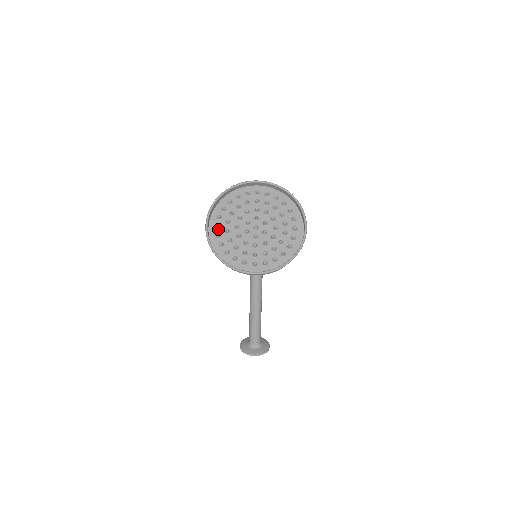
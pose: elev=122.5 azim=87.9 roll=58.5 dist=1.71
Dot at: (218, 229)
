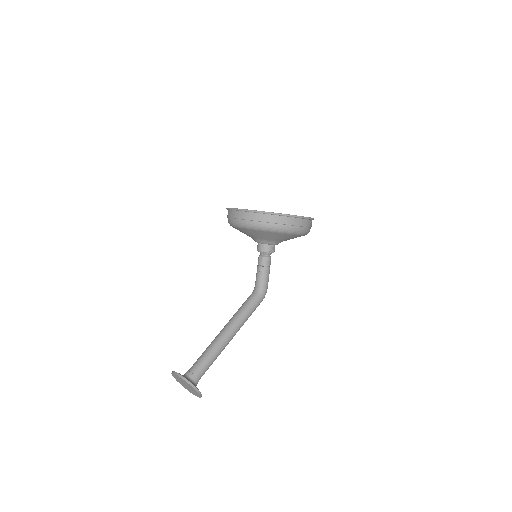
Dot at: occluded
